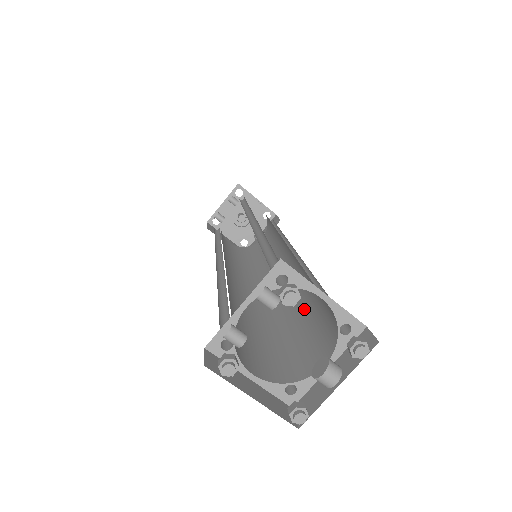
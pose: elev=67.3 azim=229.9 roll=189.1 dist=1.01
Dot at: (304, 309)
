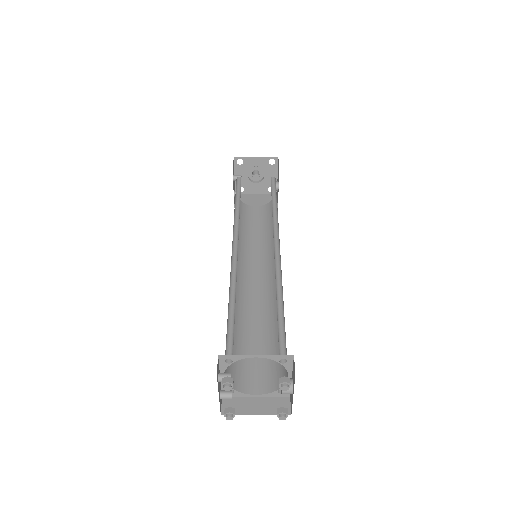
Dot at: occluded
